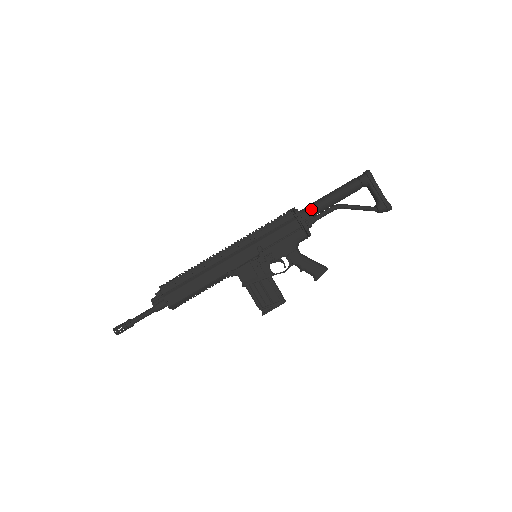
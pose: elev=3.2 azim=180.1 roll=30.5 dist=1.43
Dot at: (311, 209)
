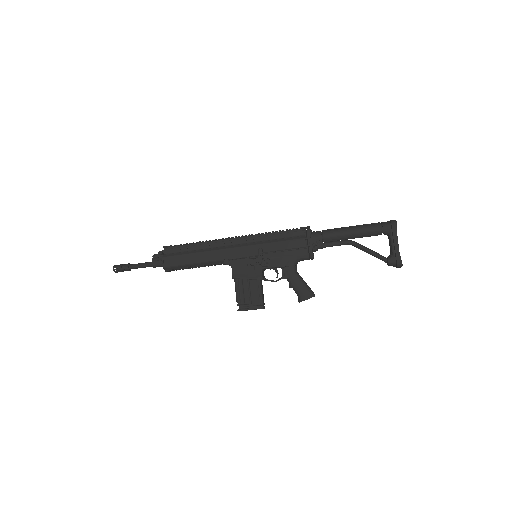
Dot at: (323, 234)
